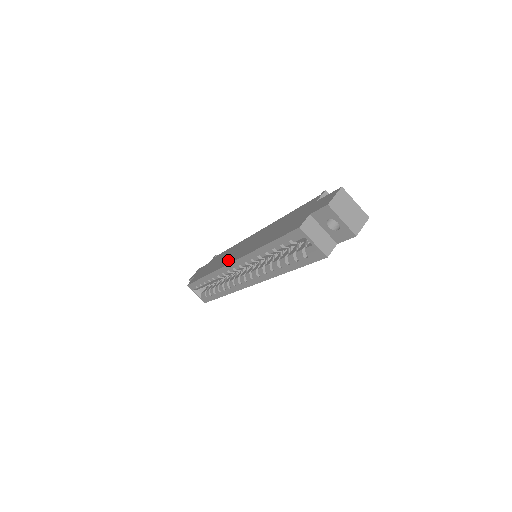
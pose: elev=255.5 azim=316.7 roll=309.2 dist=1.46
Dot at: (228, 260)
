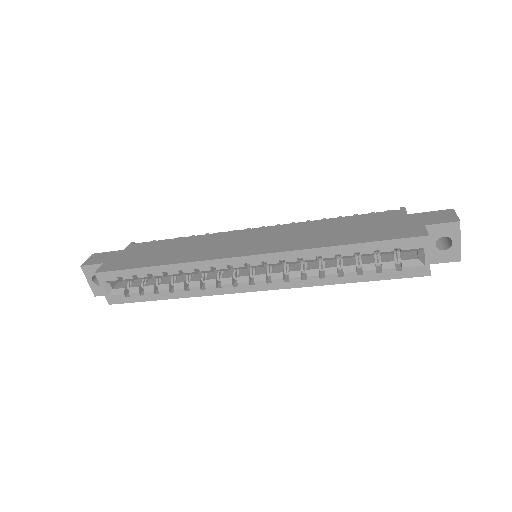
Dot at: (228, 251)
